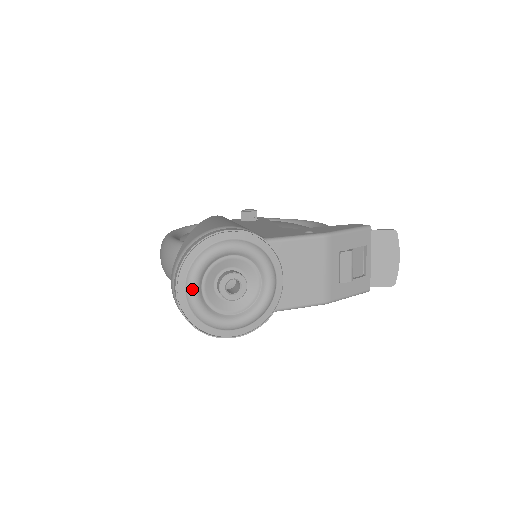
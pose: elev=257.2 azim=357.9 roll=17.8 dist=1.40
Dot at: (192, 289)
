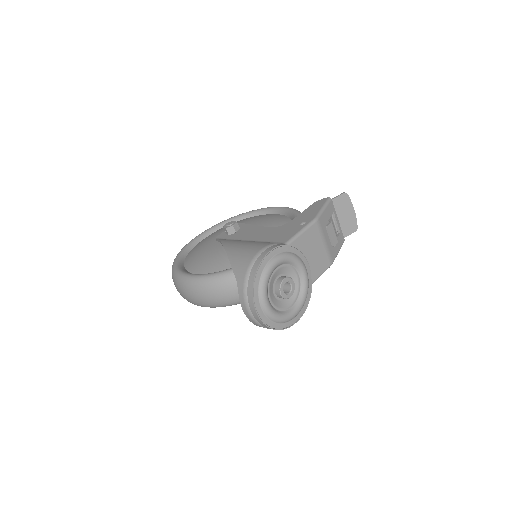
Dot at: (266, 305)
